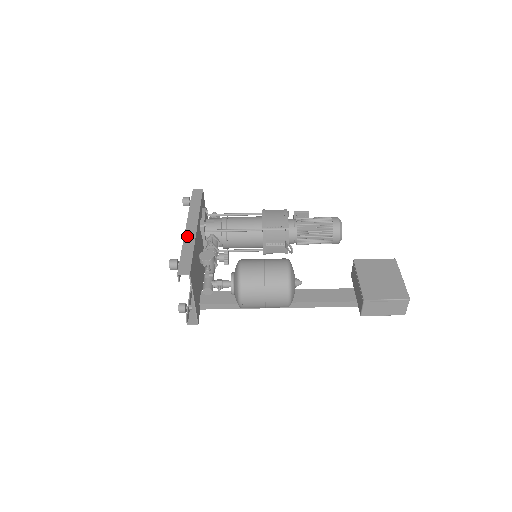
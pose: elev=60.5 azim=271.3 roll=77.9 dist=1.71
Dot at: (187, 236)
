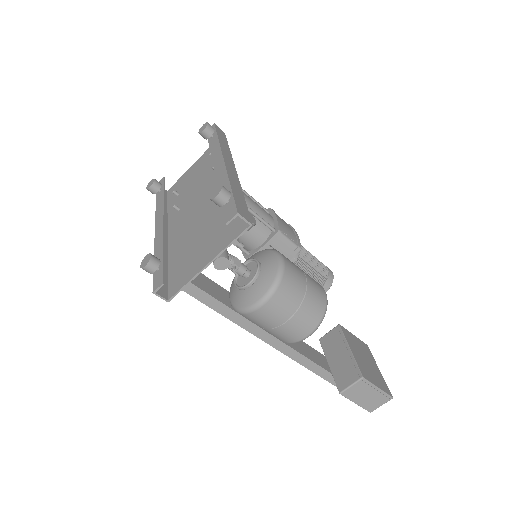
Dot at: (230, 172)
